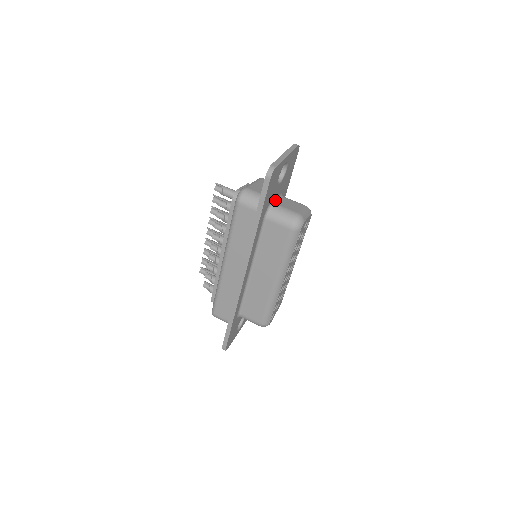
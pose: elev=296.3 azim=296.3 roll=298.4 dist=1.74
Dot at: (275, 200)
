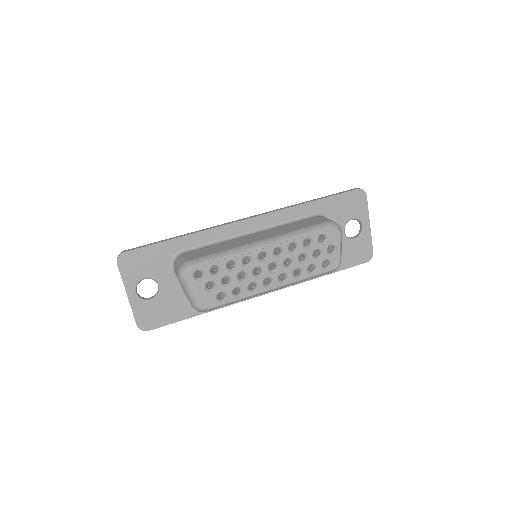
Dot at: occluded
